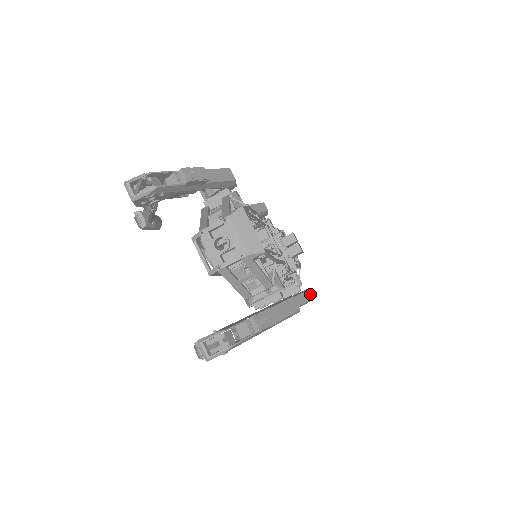
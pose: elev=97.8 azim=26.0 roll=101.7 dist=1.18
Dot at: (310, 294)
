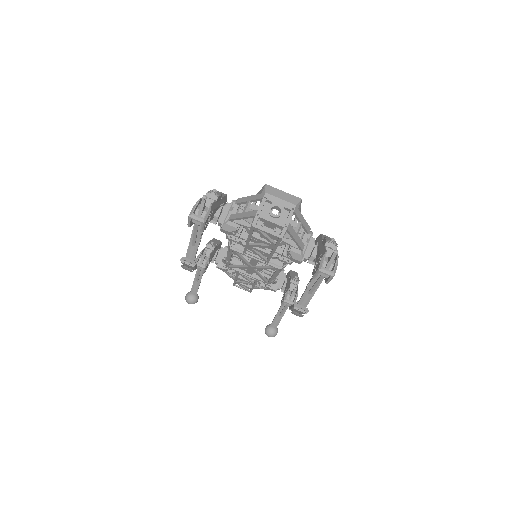
Dot at: (294, 271)
